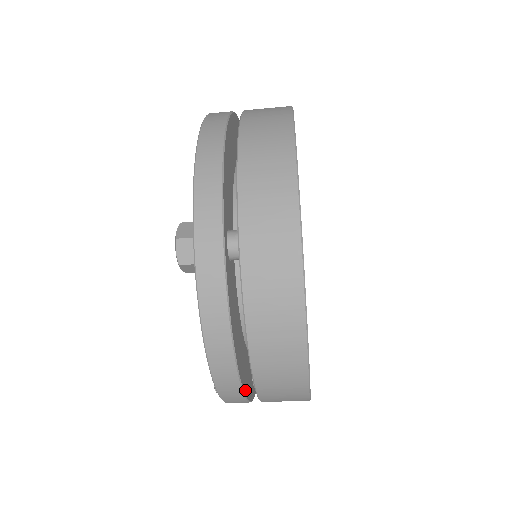
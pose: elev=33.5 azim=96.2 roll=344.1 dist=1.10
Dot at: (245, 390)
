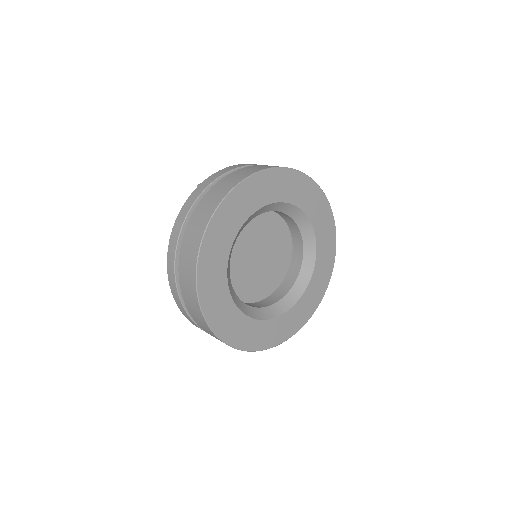
Dot at: occluded
